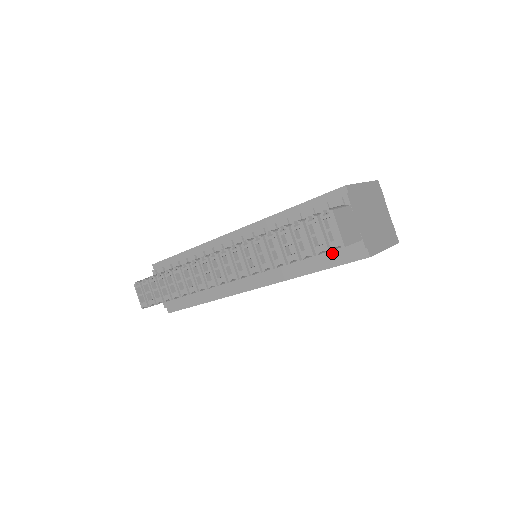
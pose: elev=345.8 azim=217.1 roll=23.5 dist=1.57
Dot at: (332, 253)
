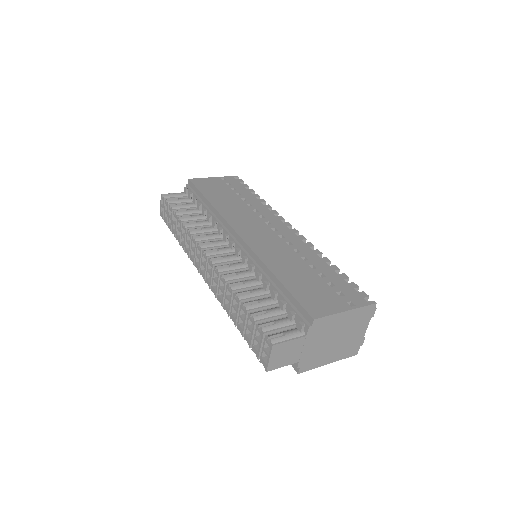
Dot at: occluded
